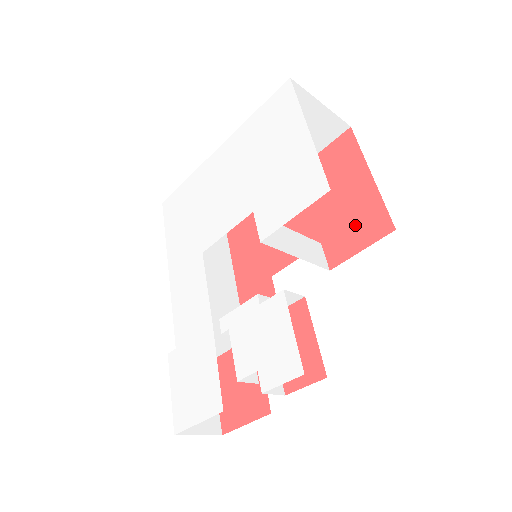
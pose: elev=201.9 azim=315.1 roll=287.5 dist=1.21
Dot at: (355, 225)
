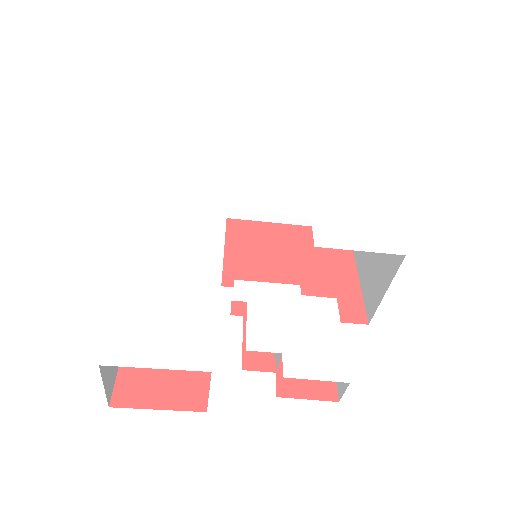
Dot at: occluded
